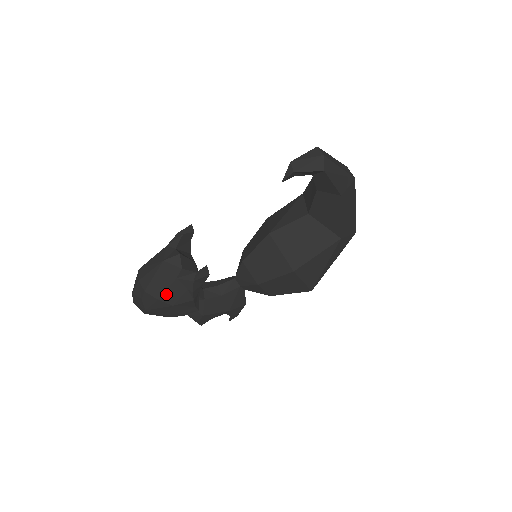
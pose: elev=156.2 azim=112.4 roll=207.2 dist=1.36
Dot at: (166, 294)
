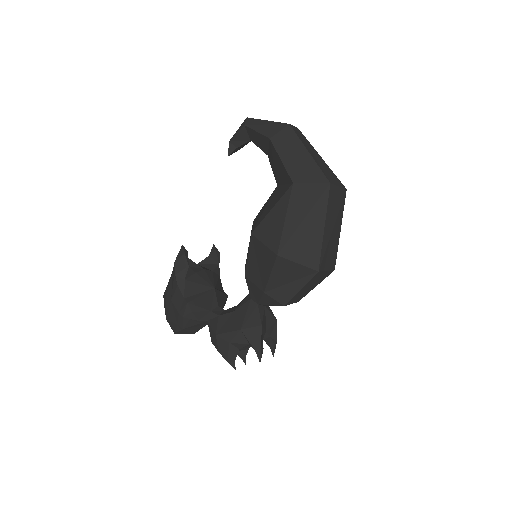
Dot at: (169, 290)
